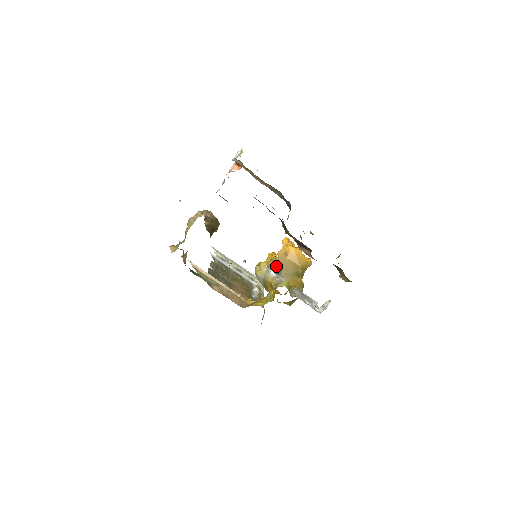
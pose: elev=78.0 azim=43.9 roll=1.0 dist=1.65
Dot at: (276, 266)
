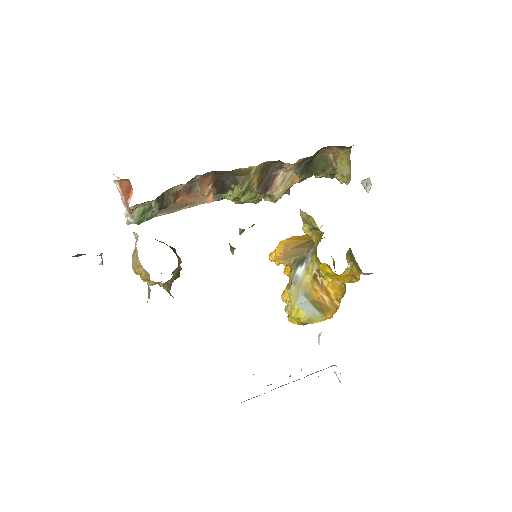
Dot at: (293, 264)
